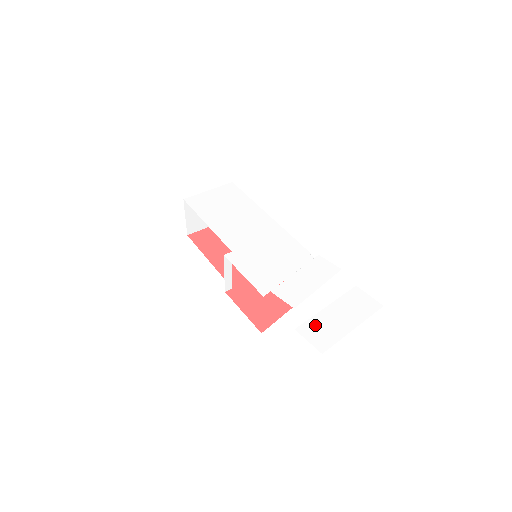
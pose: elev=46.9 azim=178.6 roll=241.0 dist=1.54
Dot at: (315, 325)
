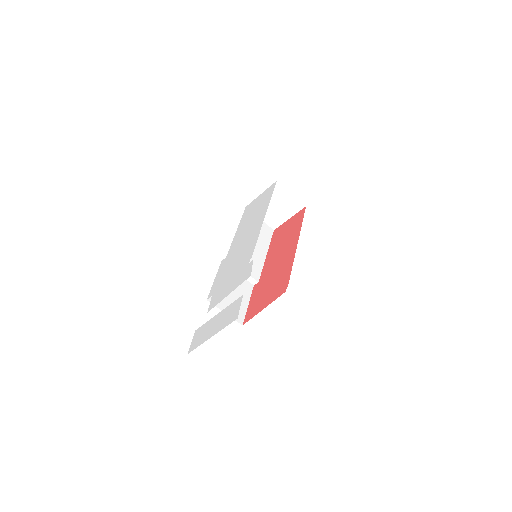
Dot at: (202, 329)
